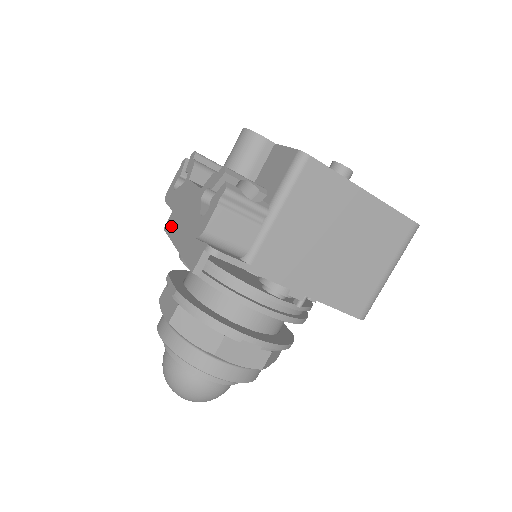
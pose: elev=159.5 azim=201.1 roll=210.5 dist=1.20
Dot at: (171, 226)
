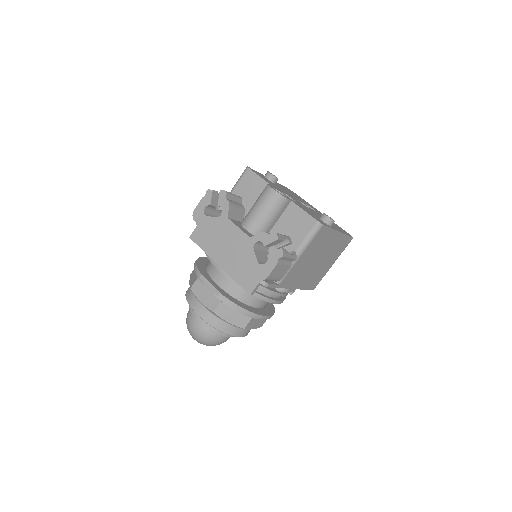
Dot at: (202, 241)
